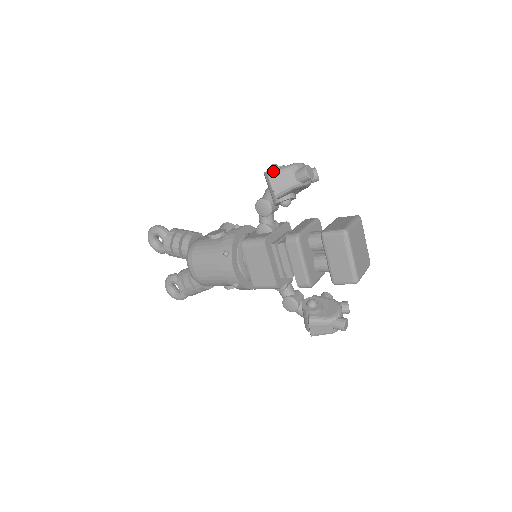
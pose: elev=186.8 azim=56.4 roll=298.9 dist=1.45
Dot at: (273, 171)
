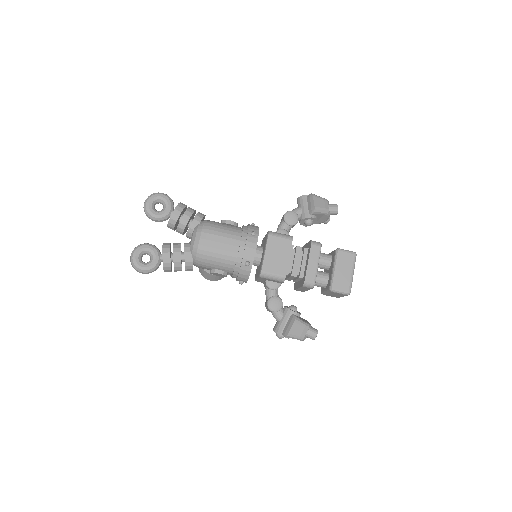
Dot at: (316, 195)
